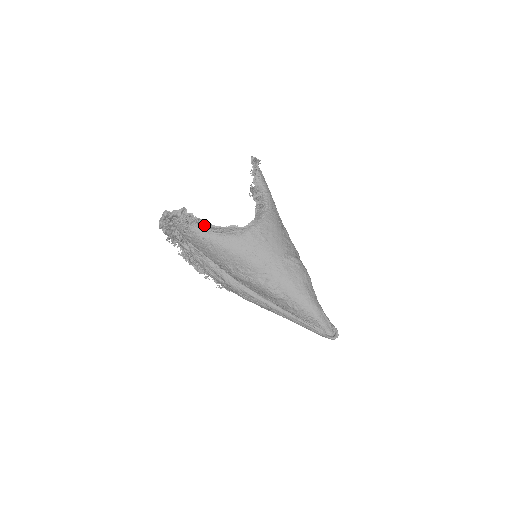
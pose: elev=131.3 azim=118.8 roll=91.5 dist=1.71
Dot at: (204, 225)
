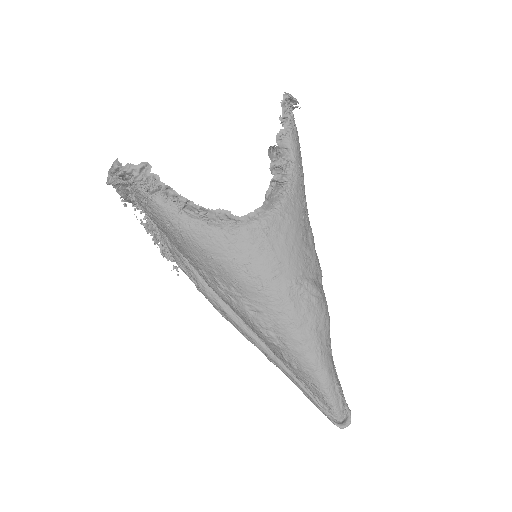
Dot at: (174, 200)
